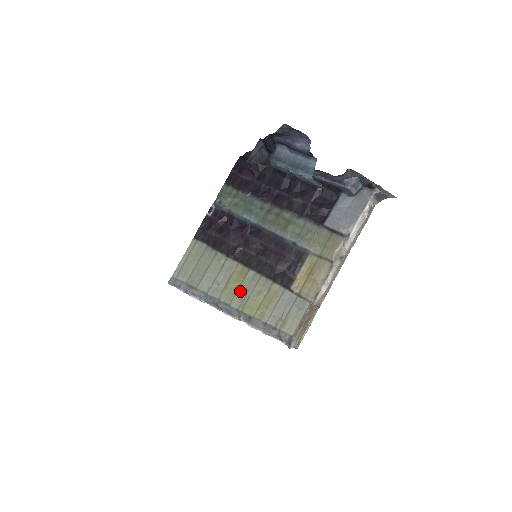
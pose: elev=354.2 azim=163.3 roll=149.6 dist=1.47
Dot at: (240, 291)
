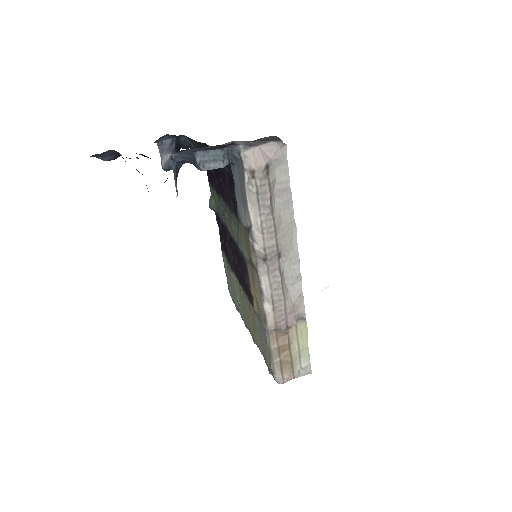
Dot at: (244, 311)
